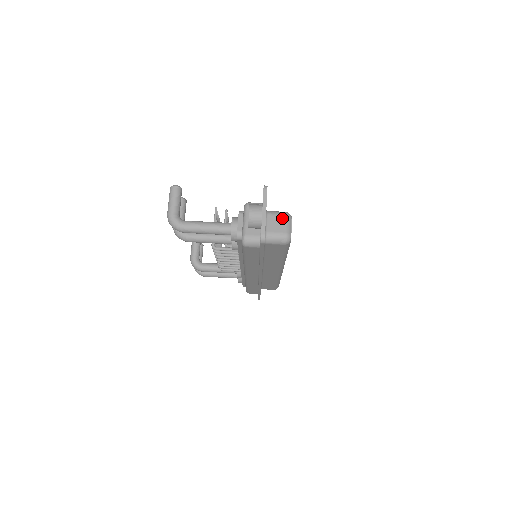
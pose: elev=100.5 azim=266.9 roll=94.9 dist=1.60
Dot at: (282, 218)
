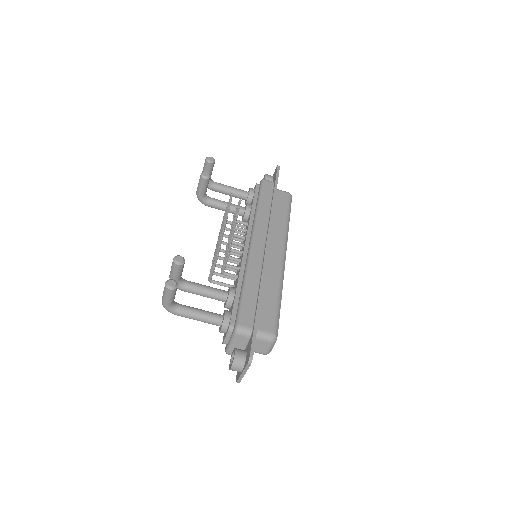
Dot at: (266, 344)
